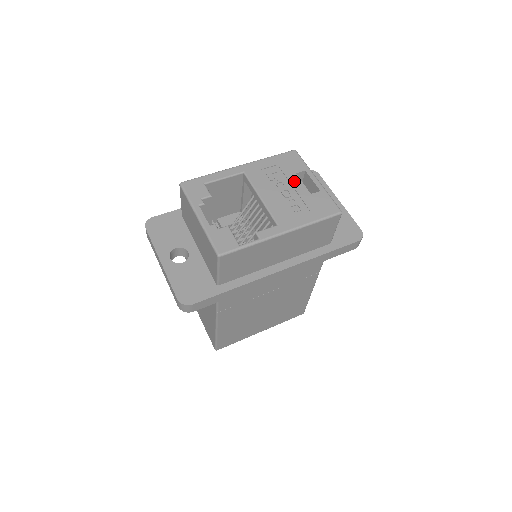
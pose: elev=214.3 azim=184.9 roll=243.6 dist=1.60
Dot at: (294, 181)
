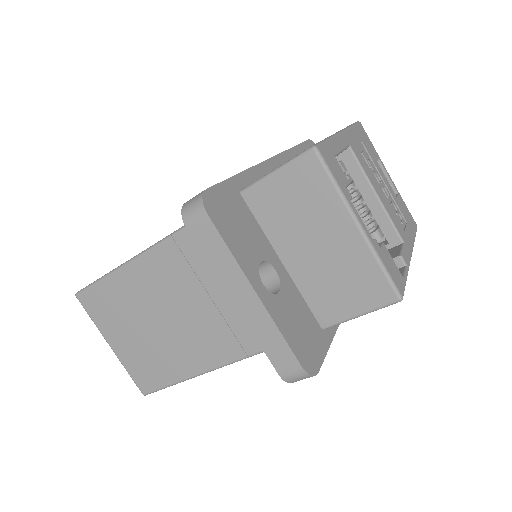
Dot at: (382, 173)
